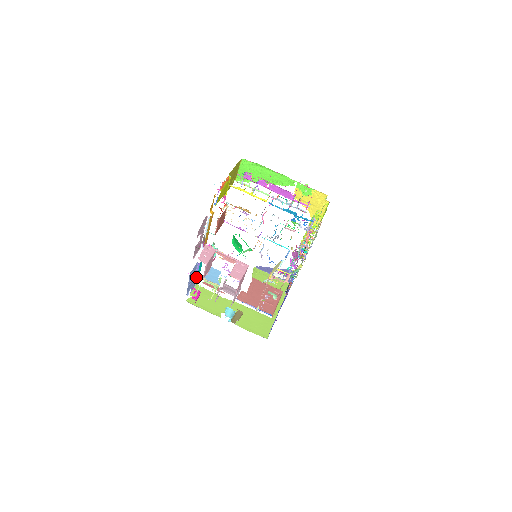
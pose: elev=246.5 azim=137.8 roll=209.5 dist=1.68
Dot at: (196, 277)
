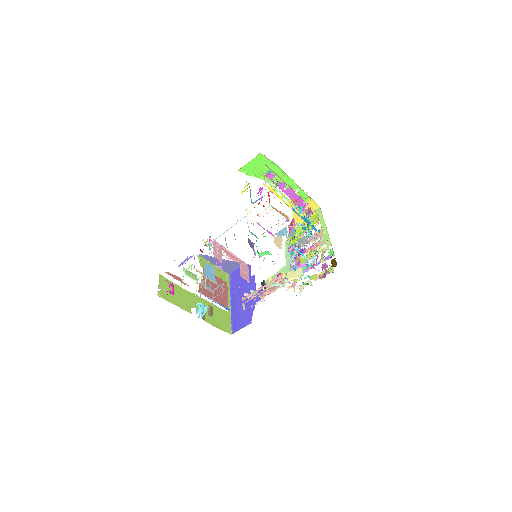
Dot at: occluded
